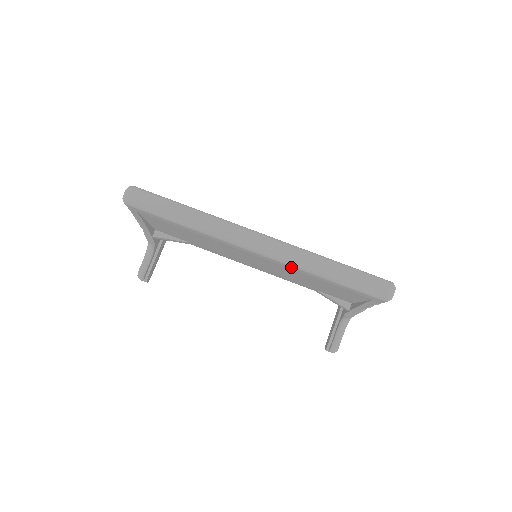
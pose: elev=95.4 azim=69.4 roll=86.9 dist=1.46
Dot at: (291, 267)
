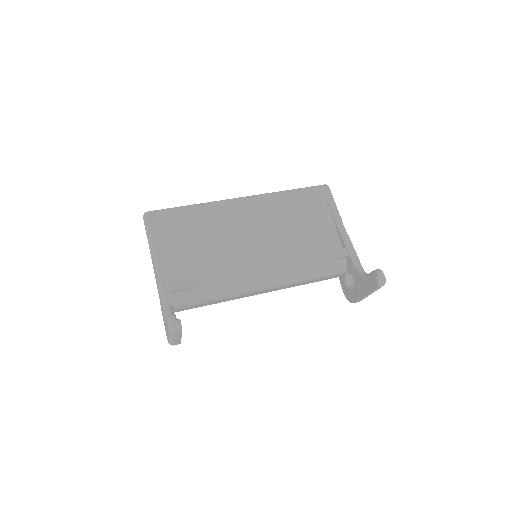
Dot at: (268, 198)
